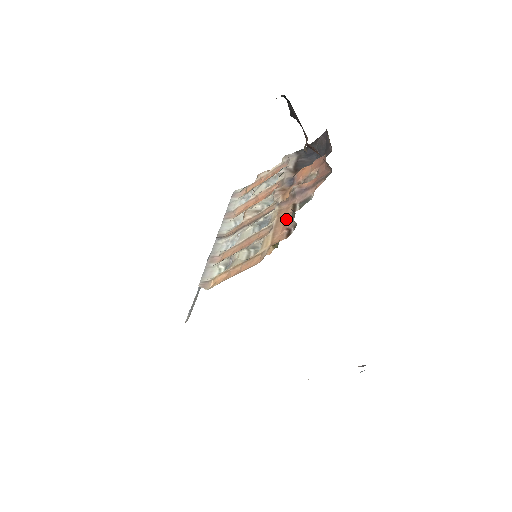
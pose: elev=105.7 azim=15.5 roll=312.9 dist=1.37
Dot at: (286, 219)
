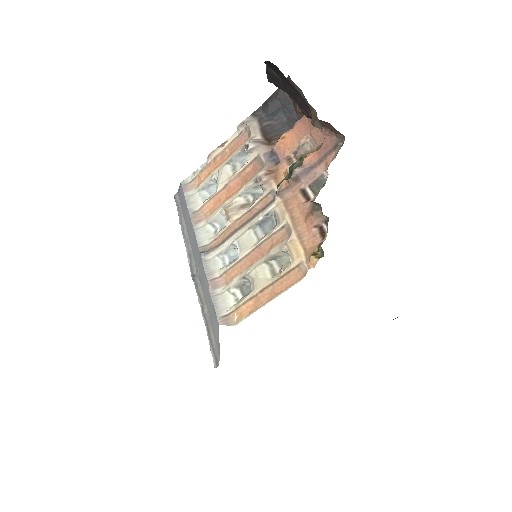
Dot at: (305, 213)
